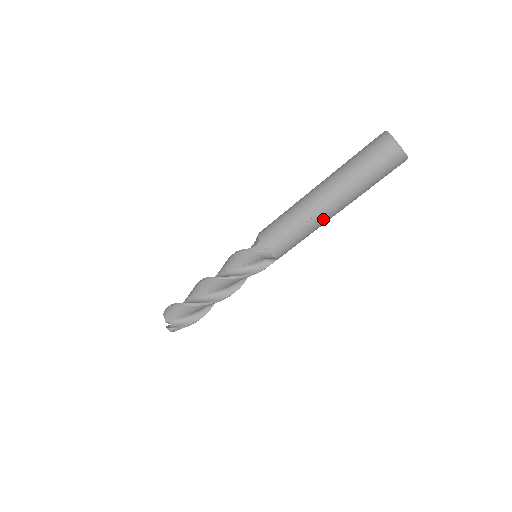
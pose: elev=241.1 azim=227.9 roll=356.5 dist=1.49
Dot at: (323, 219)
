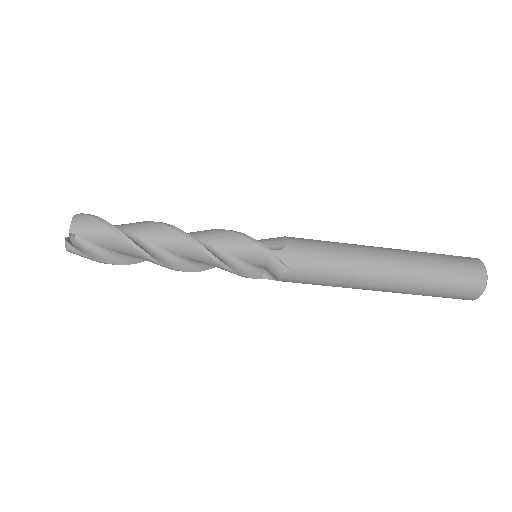
Dot at: (363, 286)
